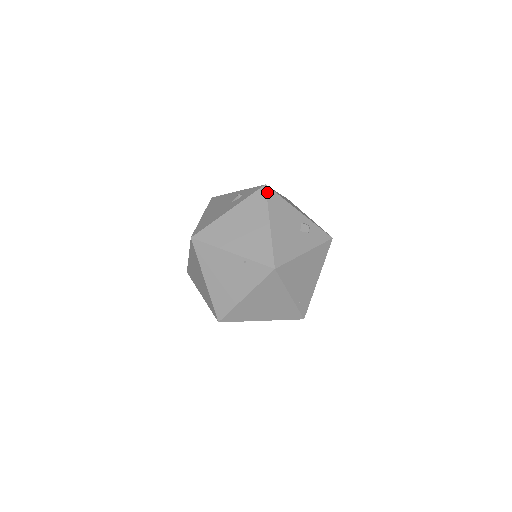
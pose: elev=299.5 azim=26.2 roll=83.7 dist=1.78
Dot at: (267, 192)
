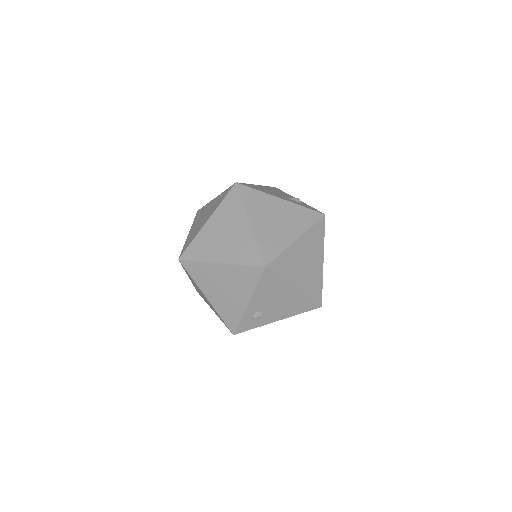
Dot at: (273, 187)
